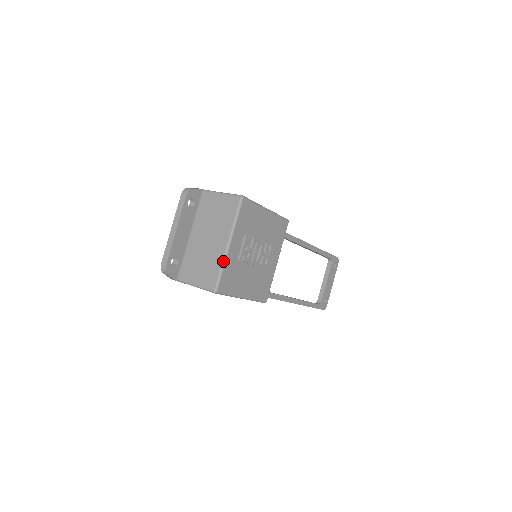
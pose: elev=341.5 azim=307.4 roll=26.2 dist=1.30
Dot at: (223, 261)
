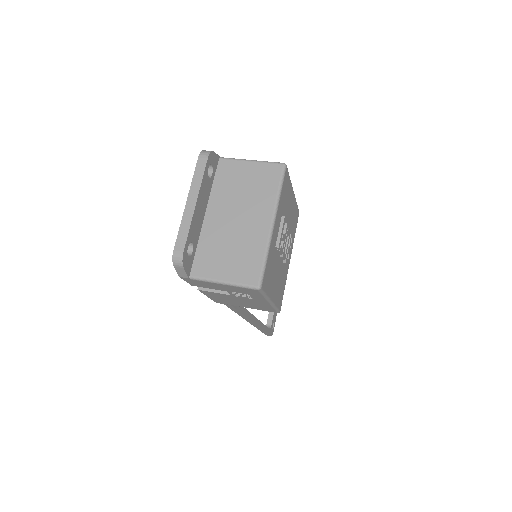
Dot at: (267, 246)
